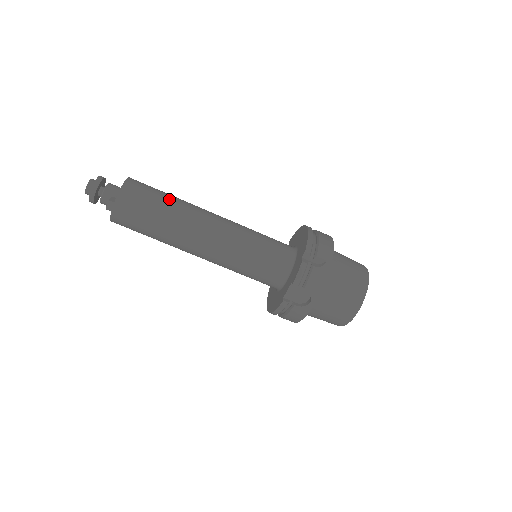
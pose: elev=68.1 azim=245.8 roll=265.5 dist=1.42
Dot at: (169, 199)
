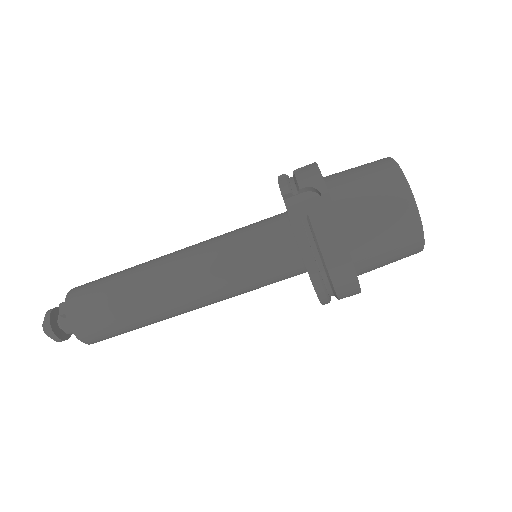
Dot at: occluded
